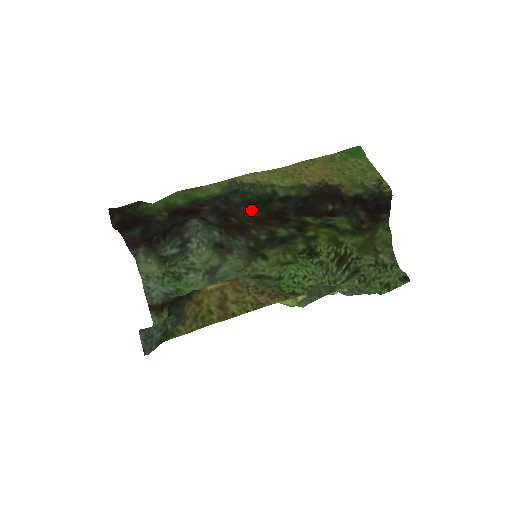
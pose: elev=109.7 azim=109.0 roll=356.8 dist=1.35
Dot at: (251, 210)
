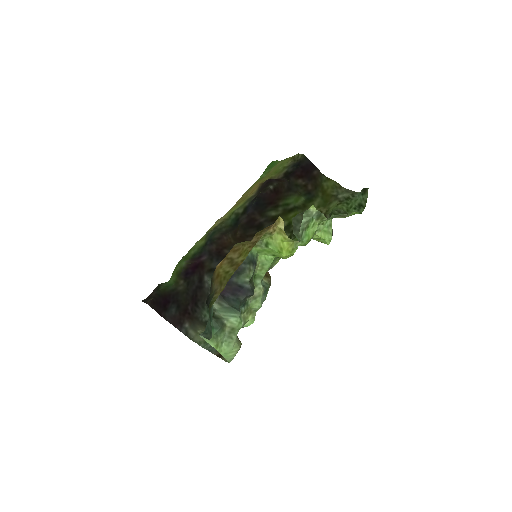
Dot at: (232, 237)
